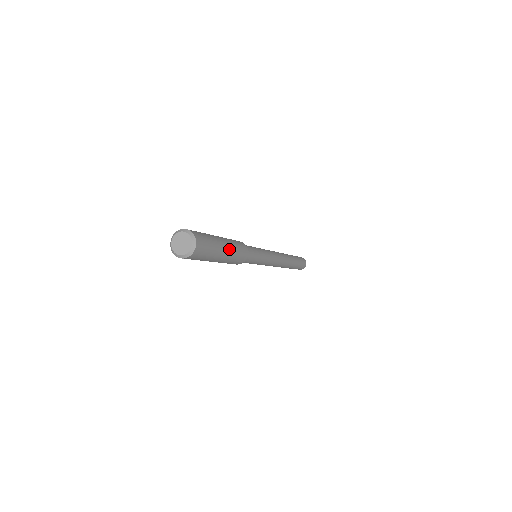
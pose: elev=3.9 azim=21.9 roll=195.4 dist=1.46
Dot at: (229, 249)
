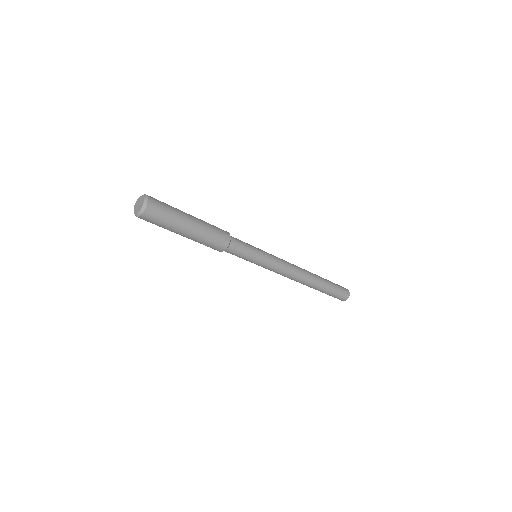
Dot at: (198, 226)
